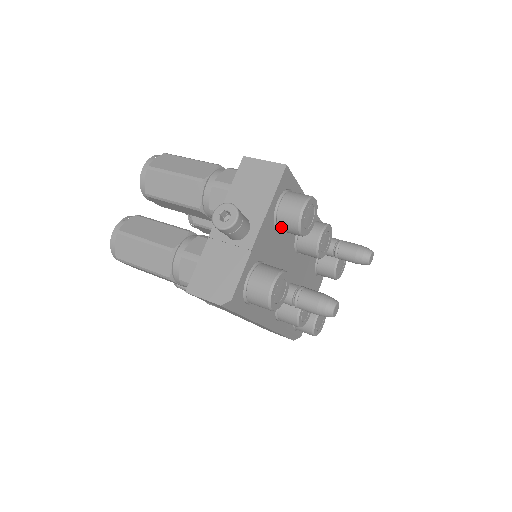
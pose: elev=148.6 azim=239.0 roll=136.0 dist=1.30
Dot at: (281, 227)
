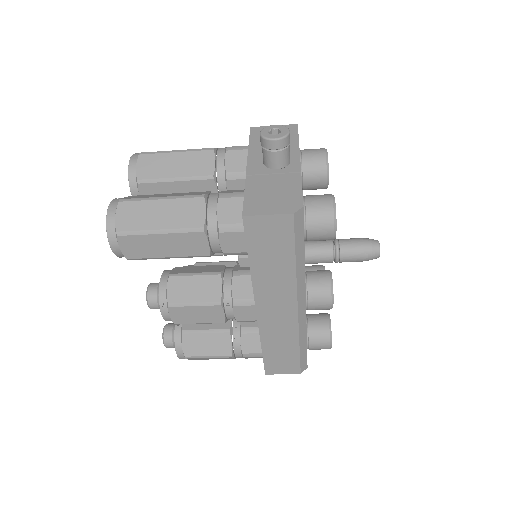
Dot at: (307, 175)
